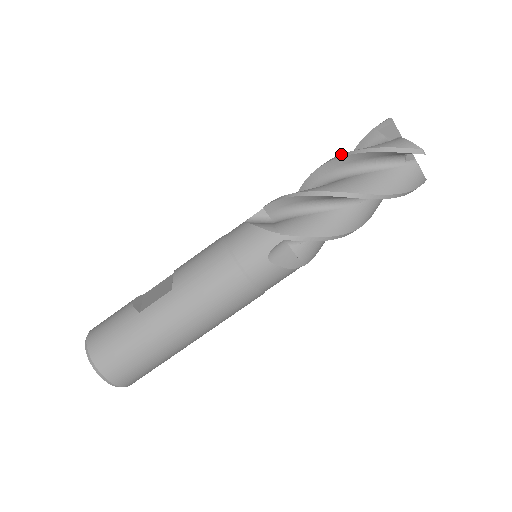
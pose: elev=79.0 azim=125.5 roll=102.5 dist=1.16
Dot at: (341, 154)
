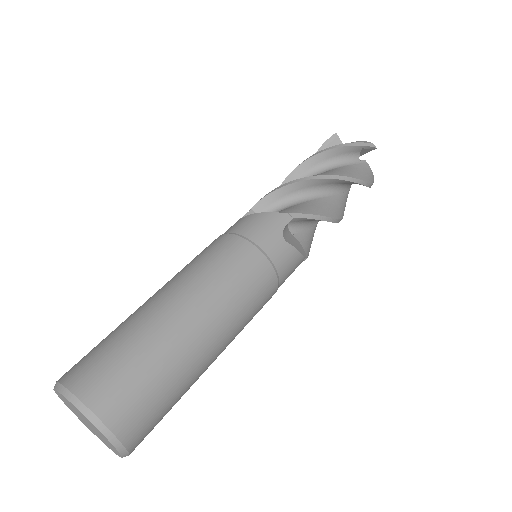
Dot at: occluded
